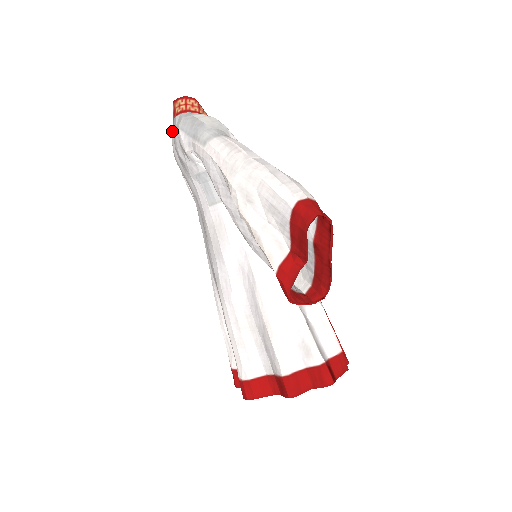
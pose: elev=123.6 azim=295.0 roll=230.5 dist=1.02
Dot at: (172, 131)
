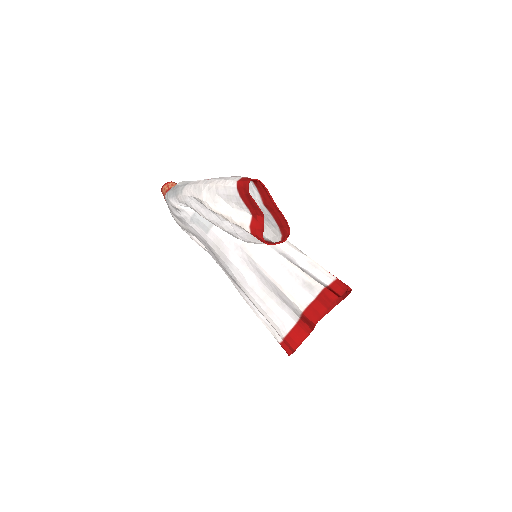
Dot at: occluded
